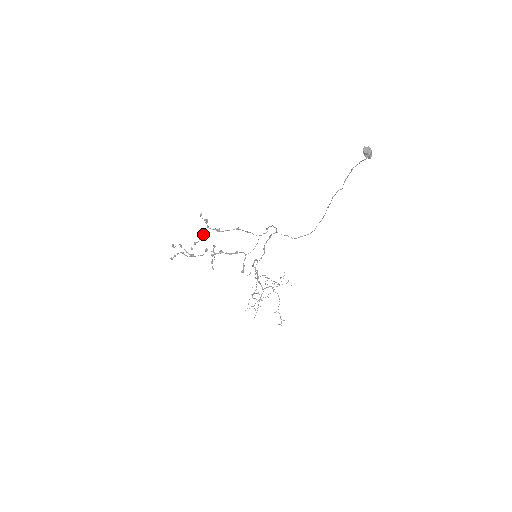
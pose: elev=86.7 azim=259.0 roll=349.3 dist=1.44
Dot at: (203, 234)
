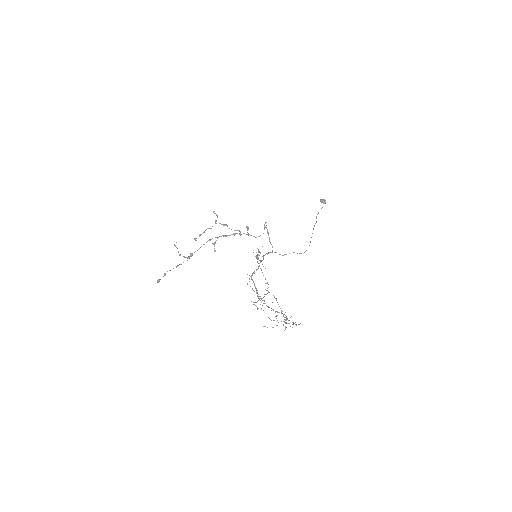
Dot at: occluded
